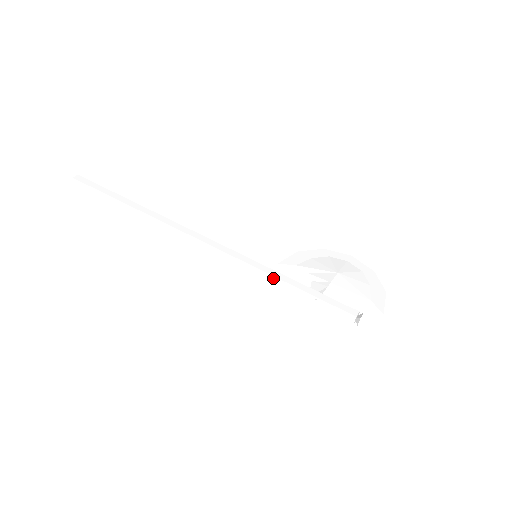
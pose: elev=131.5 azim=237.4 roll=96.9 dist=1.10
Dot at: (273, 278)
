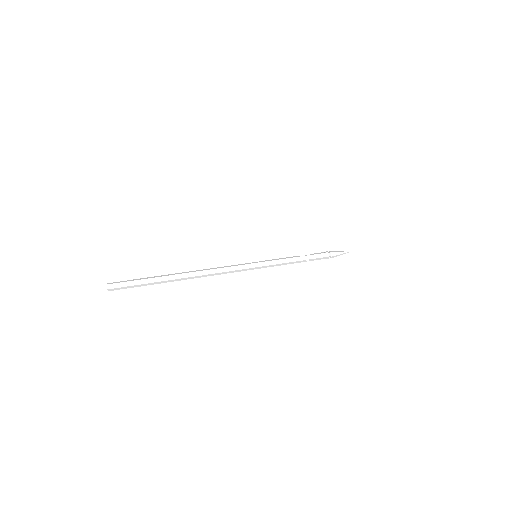
Dot at: (277, 265)
